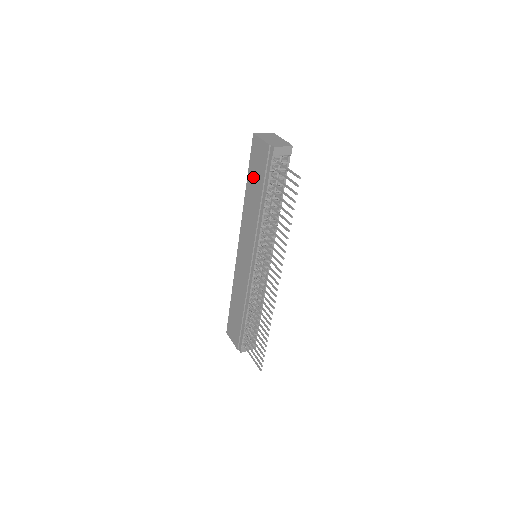
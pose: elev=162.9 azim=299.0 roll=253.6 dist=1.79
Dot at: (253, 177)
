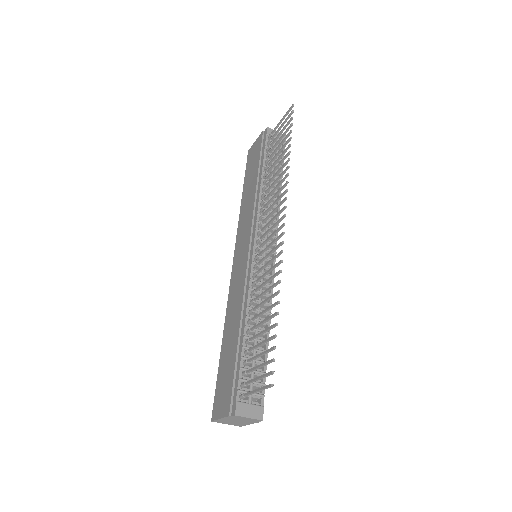
Dot at: (249, 176)
